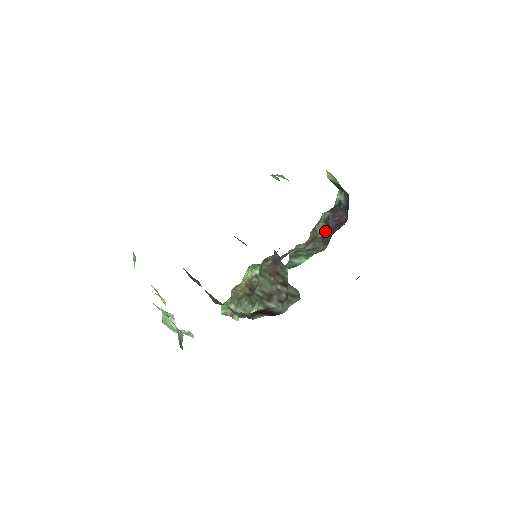
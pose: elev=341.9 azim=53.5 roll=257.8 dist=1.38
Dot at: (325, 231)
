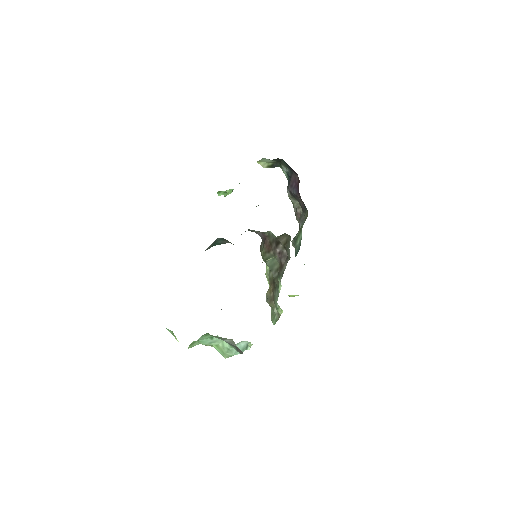
Dot at: occluded
